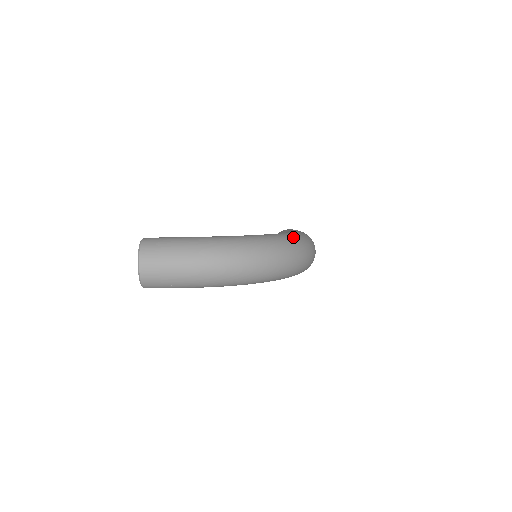
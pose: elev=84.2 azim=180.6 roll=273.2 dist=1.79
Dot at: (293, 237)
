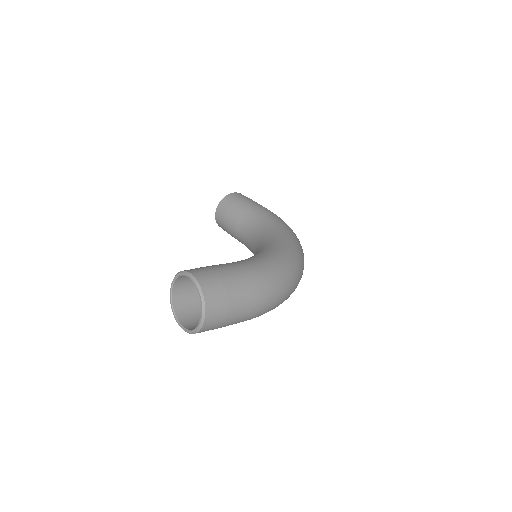
Dot at: occluded
